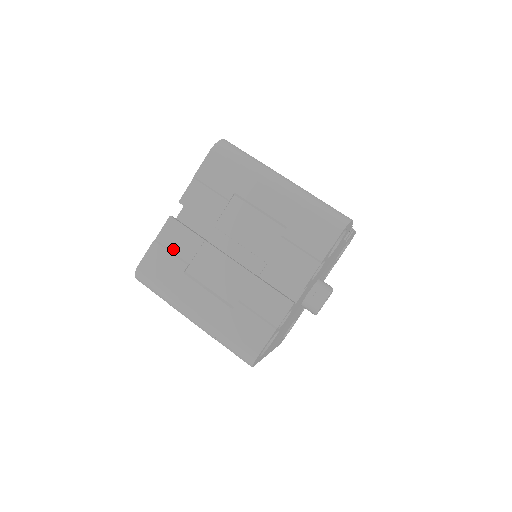
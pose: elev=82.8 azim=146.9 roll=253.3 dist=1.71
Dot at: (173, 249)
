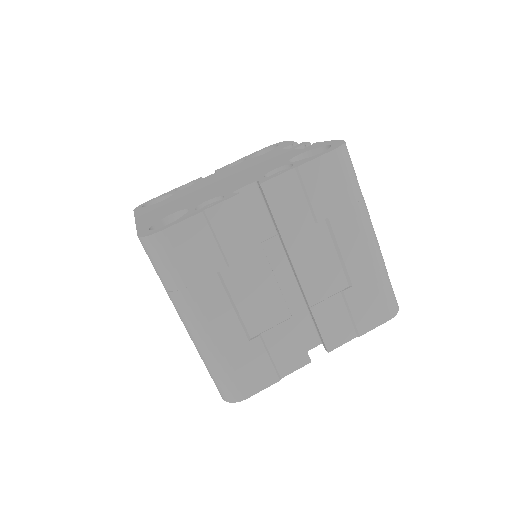
Dot at: (220, 236)
